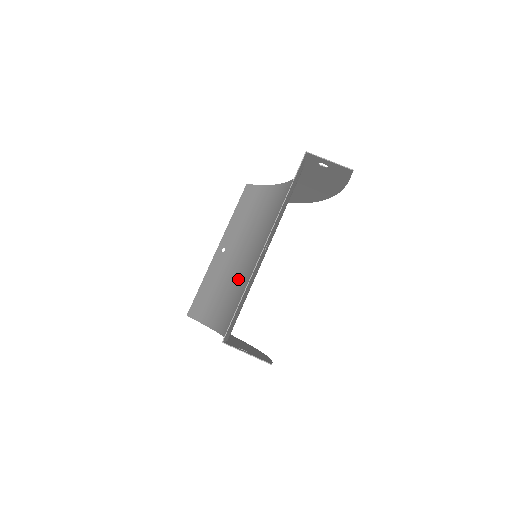
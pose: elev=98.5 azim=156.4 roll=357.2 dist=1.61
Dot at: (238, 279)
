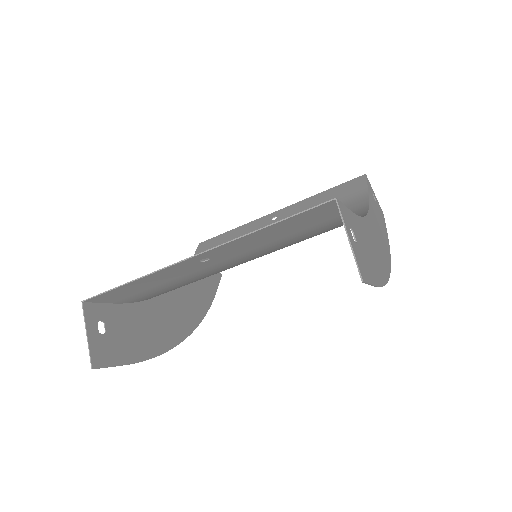
Dot at: occluded
